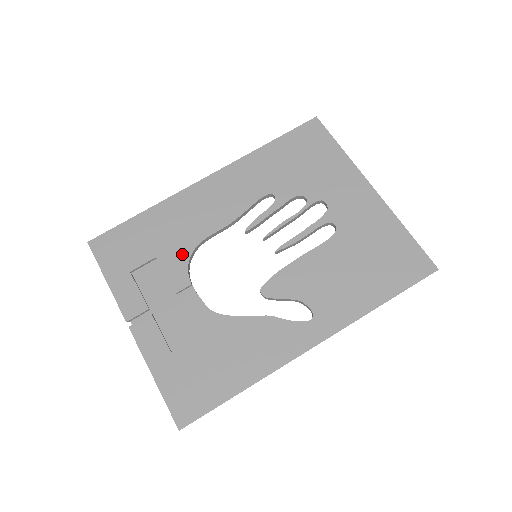
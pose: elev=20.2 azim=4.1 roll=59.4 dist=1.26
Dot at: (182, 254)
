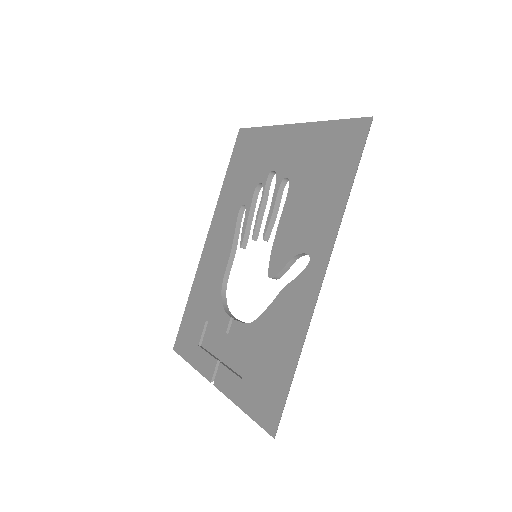
Dot at: (217, 303)
